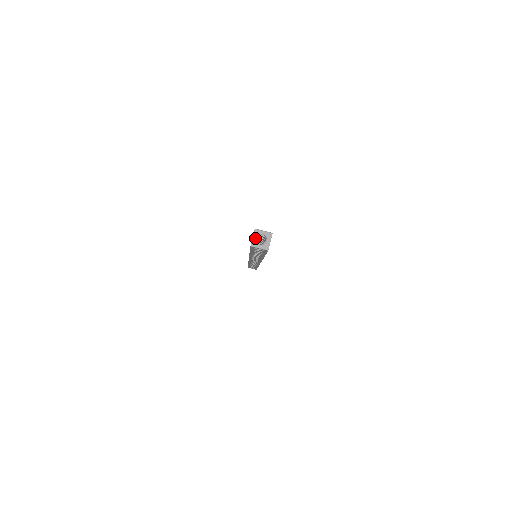
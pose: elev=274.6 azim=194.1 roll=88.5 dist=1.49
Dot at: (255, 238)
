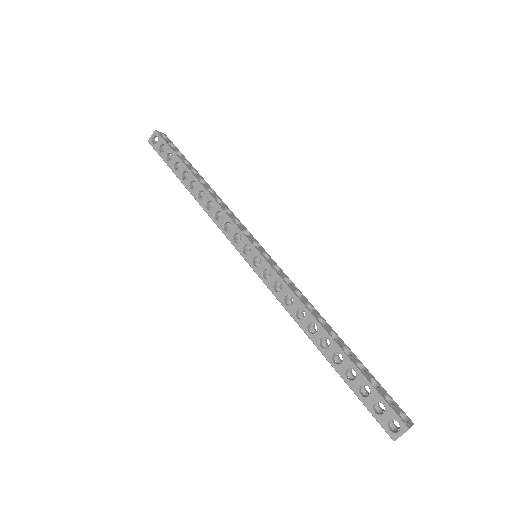
Dot at: occluded
